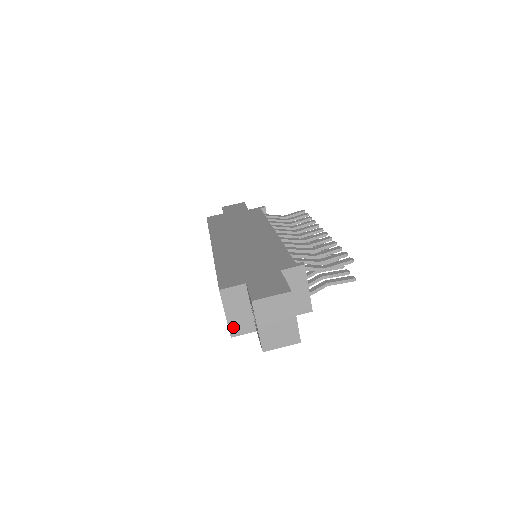
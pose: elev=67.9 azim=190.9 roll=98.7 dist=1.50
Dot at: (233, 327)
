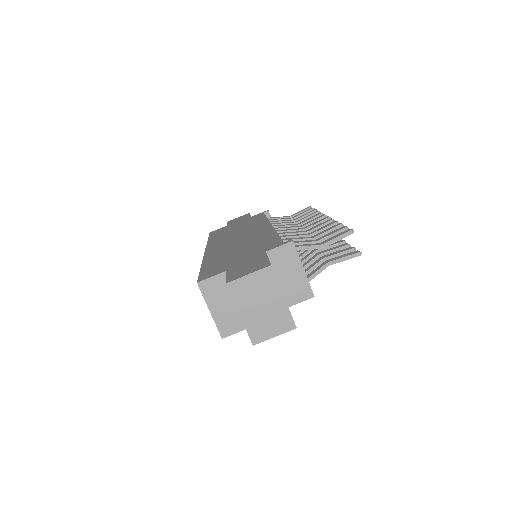
Dot at: (222, 325)
